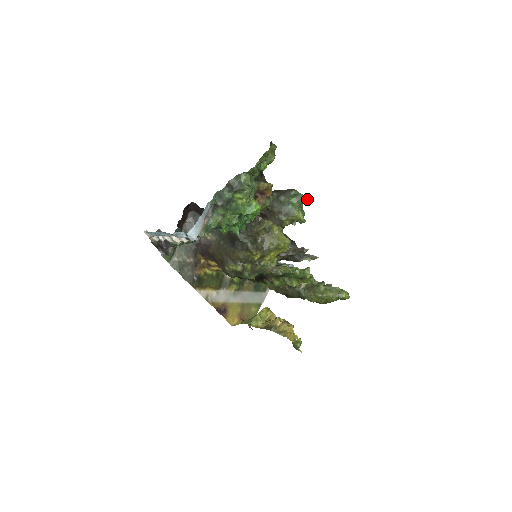
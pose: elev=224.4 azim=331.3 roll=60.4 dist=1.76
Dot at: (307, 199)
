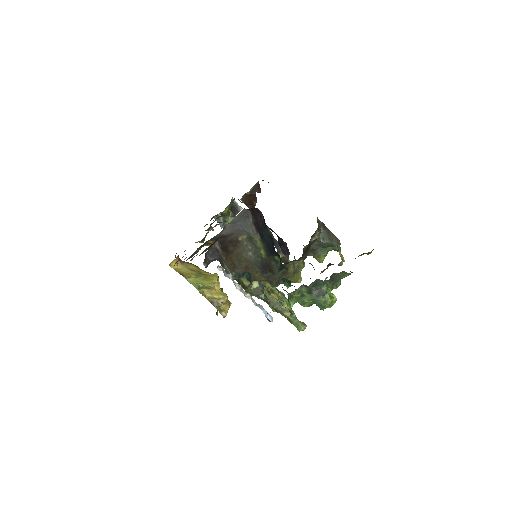
Dot at: occluded
